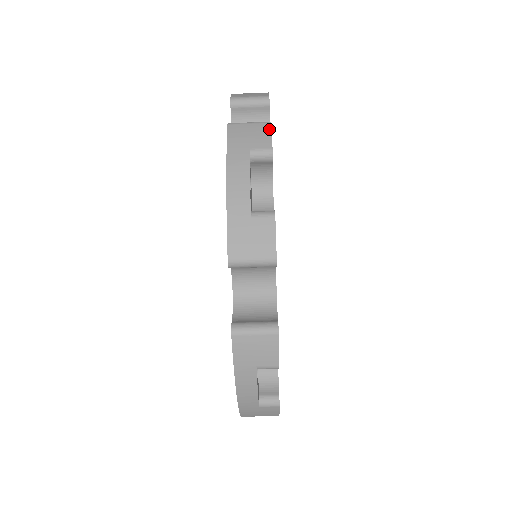
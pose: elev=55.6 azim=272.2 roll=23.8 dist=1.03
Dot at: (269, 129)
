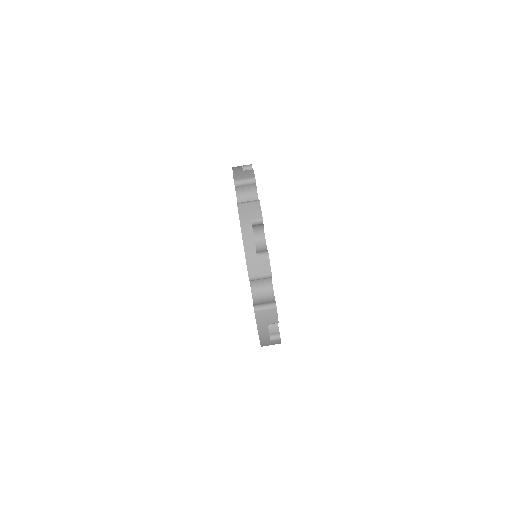
Dot at: occluded
